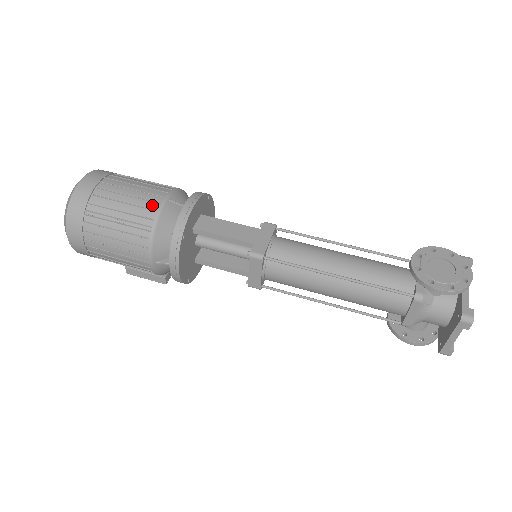
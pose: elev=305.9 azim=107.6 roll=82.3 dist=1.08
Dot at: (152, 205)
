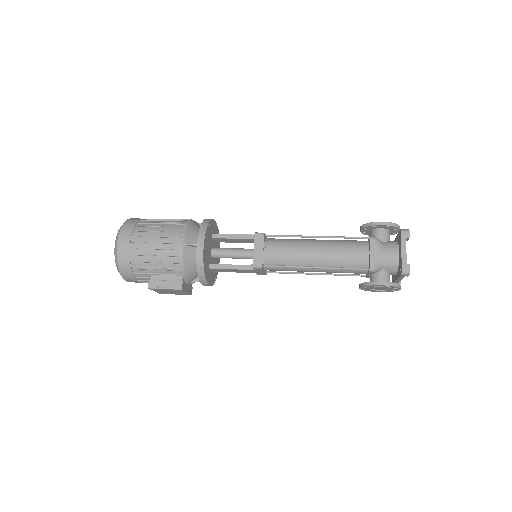
Dot at: occluded
